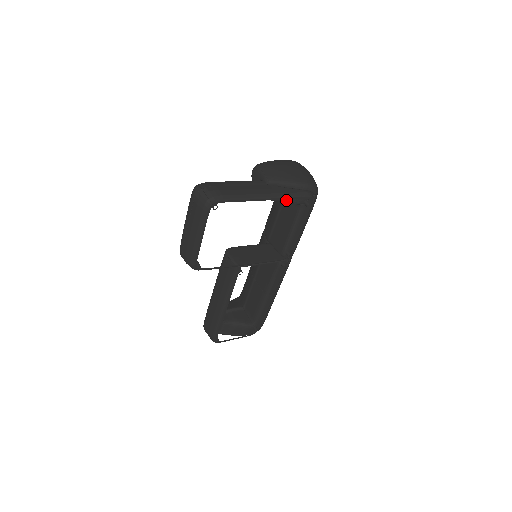
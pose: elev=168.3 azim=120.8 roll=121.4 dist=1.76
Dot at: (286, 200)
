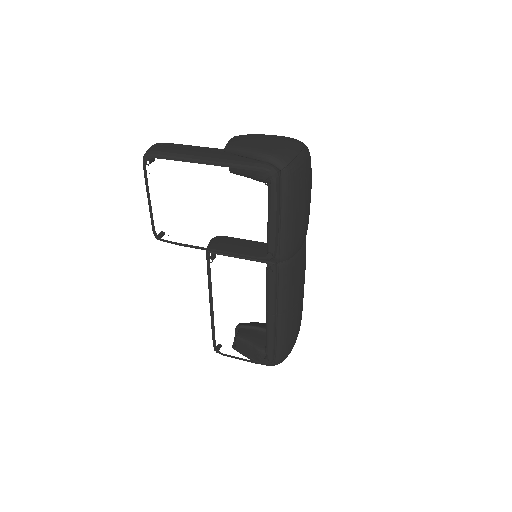
Dot at: (248, 174)
